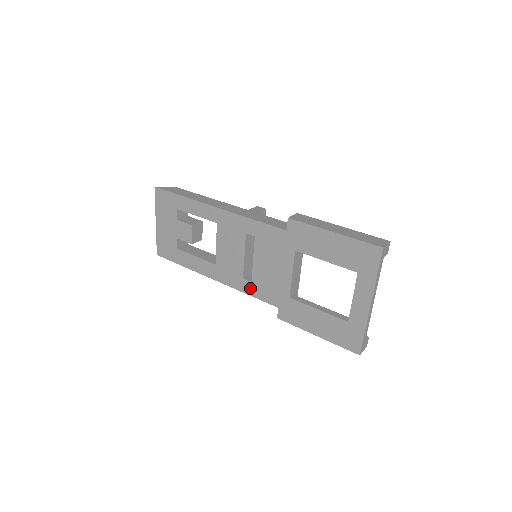
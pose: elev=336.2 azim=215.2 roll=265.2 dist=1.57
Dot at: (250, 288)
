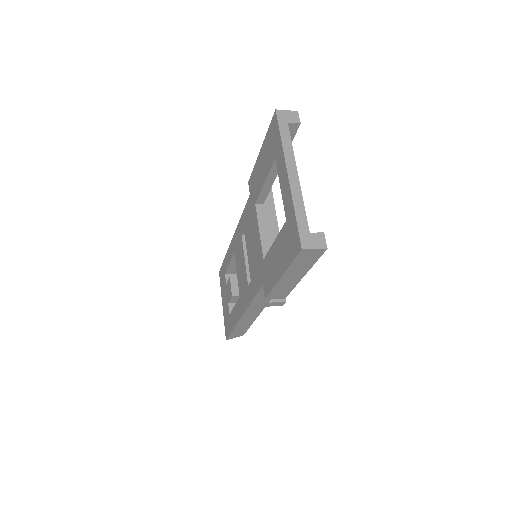
Dot at: (251, 290)
